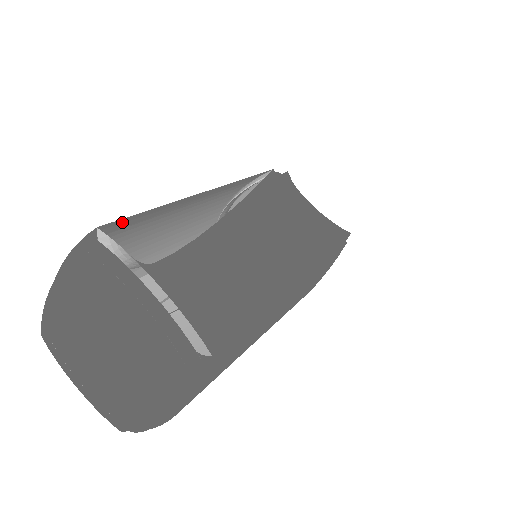
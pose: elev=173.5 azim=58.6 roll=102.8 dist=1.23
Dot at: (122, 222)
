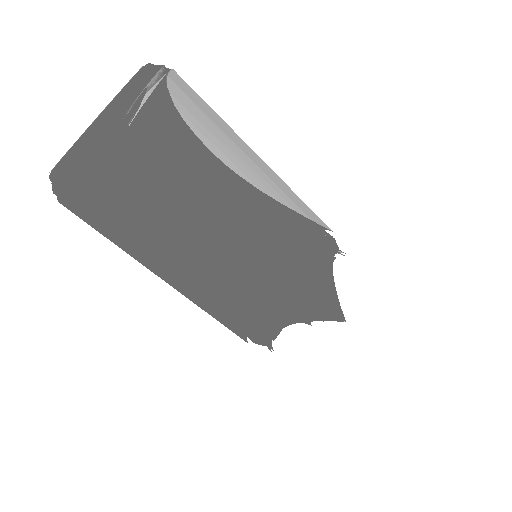
Dot at: (191, 99)
